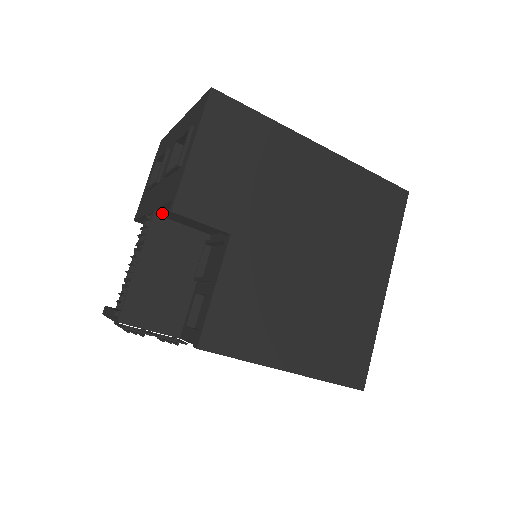
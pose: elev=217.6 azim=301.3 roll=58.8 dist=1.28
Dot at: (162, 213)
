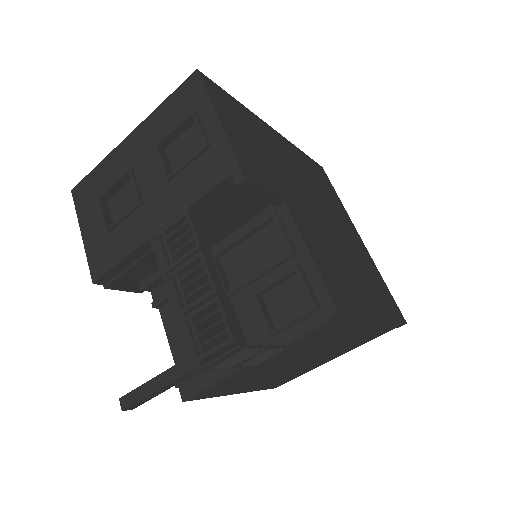
Dot at: (177, 225)
